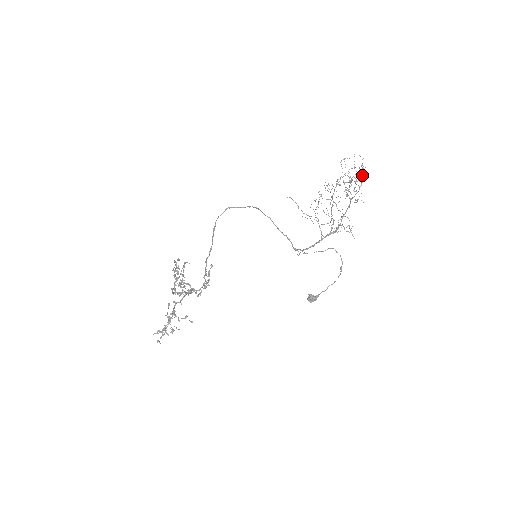
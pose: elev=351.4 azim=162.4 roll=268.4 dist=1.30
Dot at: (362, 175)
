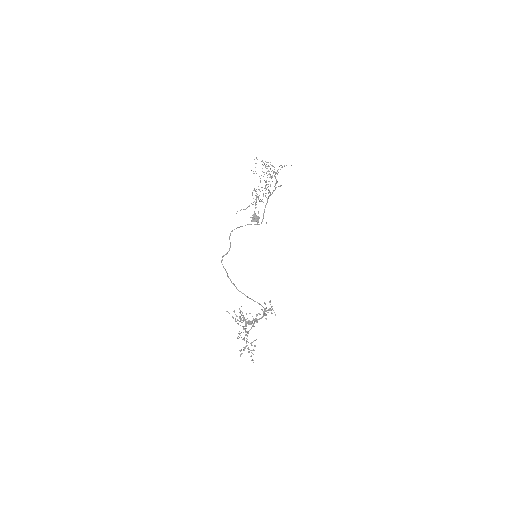
Dot at: occluded
